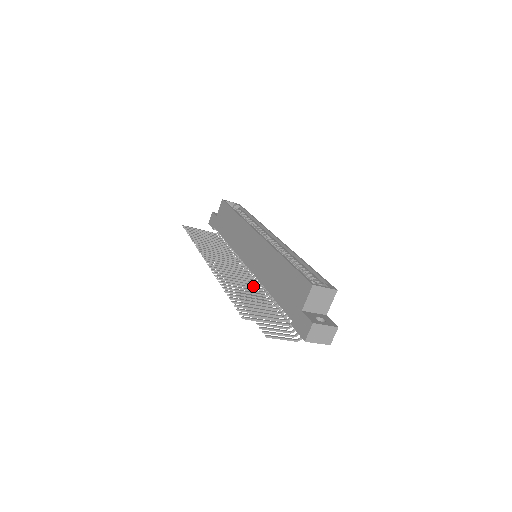
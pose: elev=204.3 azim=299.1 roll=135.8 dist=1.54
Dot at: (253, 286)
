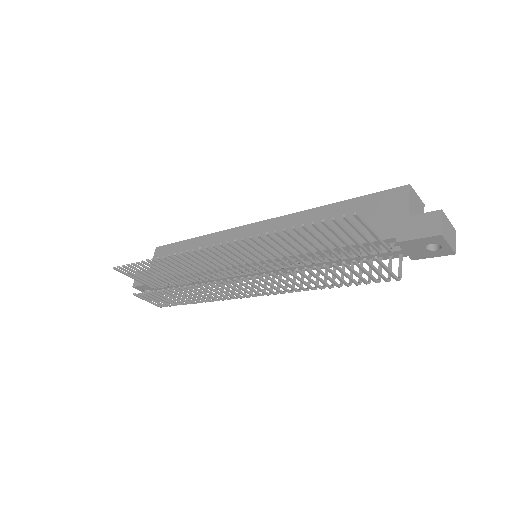
Dot at: (285, 263)
